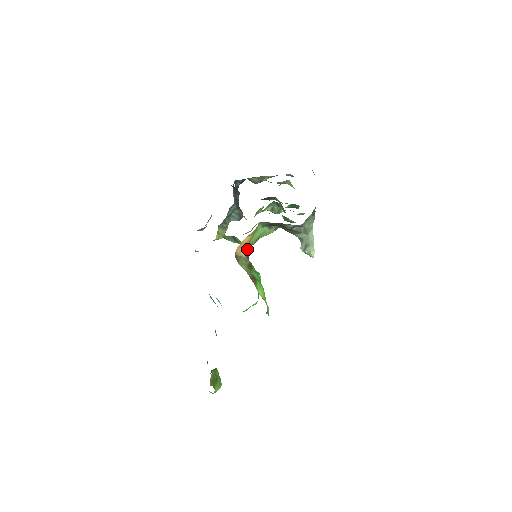
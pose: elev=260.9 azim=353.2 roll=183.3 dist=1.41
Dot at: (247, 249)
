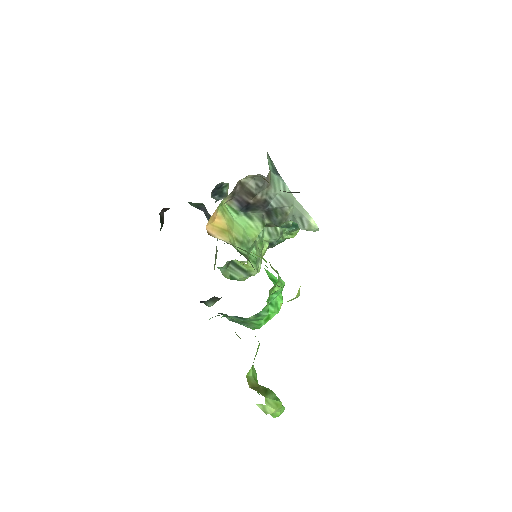
Dot at: (241, 252)
